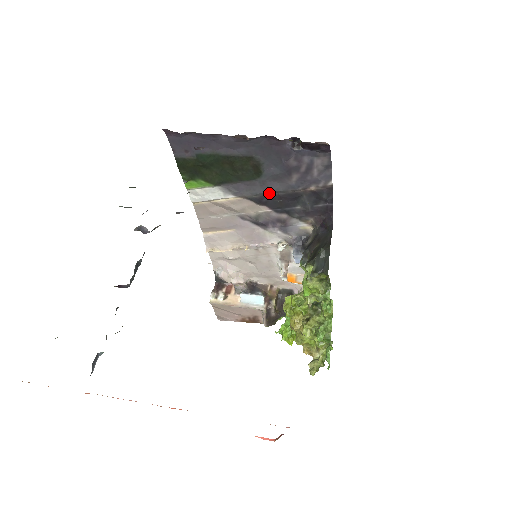
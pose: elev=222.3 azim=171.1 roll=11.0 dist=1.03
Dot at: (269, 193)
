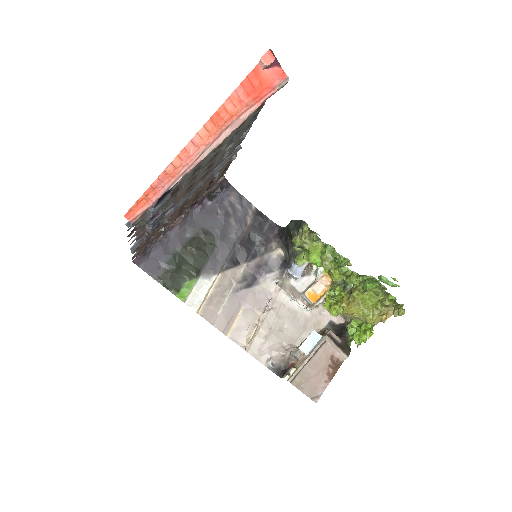
Dot at: (232, 250)
